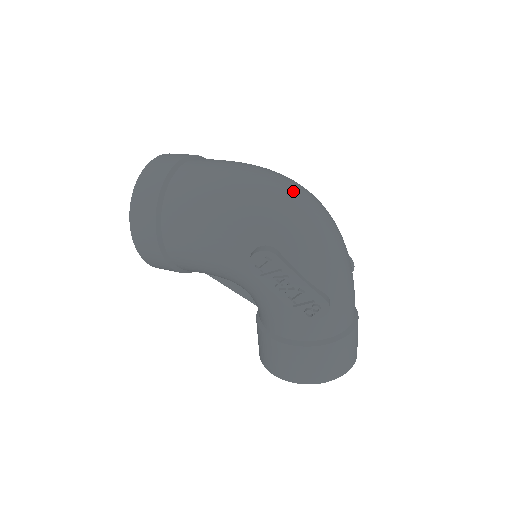
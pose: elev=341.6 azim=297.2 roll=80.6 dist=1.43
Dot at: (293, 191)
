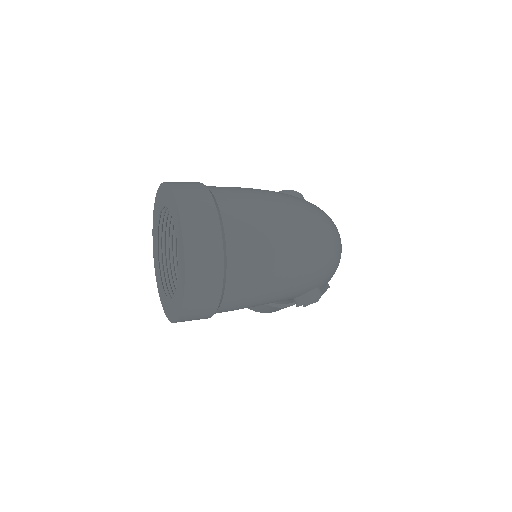
Dot at: (331, 238)
